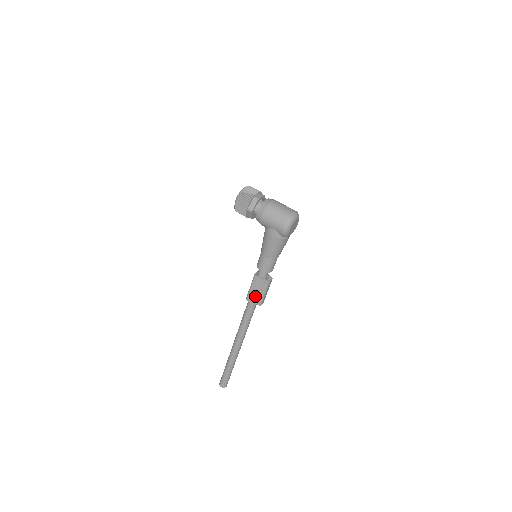
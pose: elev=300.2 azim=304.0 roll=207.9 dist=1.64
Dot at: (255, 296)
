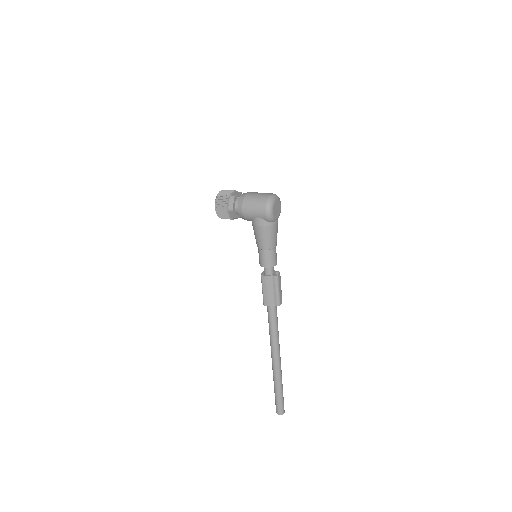
Dot at: (270, 297)
